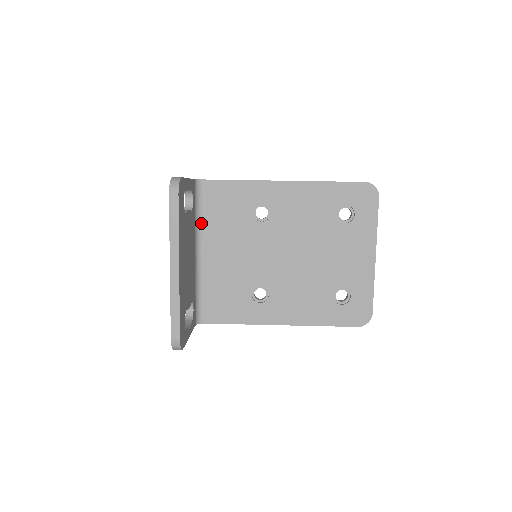
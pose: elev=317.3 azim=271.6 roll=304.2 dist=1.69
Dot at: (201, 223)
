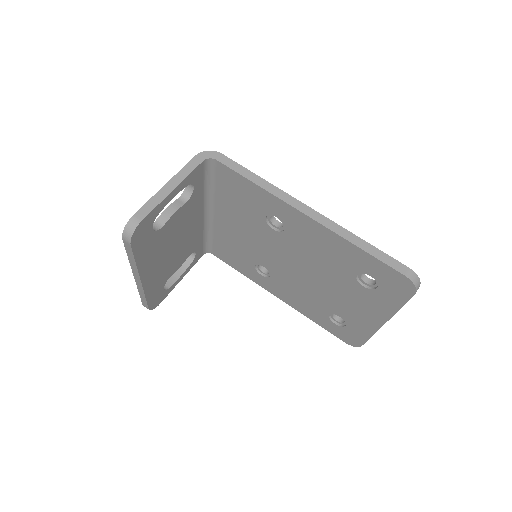
Dot at: (213, 193)
